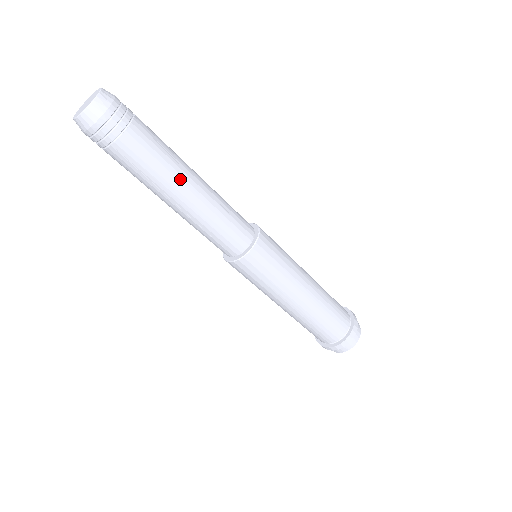
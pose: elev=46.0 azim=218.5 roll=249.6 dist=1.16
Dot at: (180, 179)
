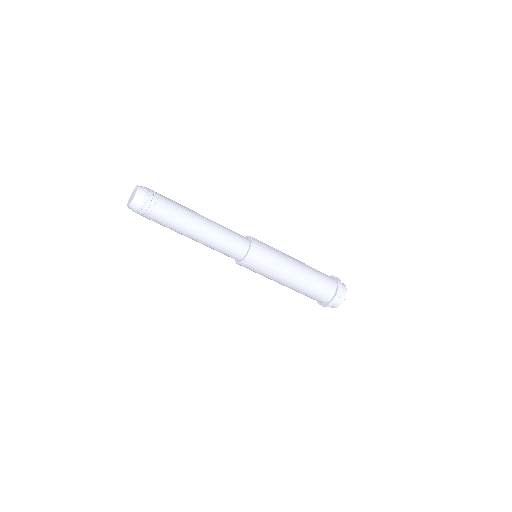
Dot at: (193, 224)
